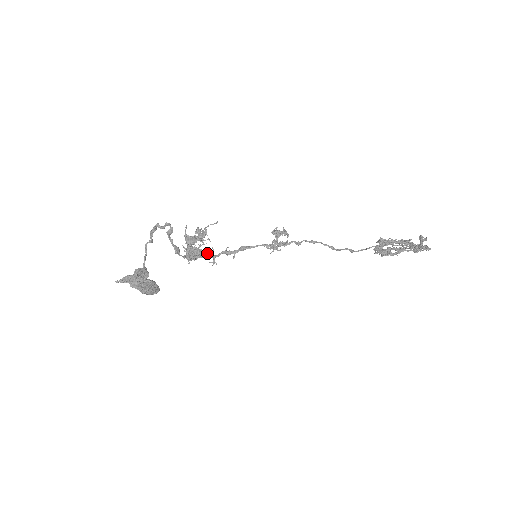
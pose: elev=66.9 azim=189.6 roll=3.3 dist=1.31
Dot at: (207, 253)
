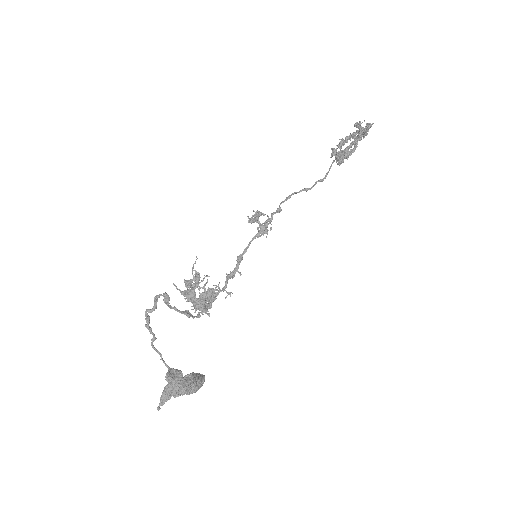
Dot at: occluded
